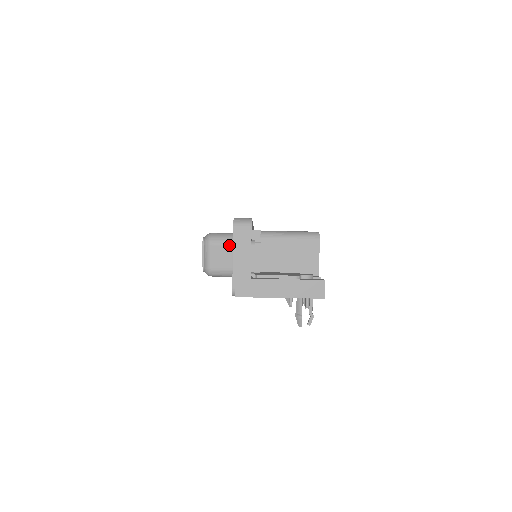
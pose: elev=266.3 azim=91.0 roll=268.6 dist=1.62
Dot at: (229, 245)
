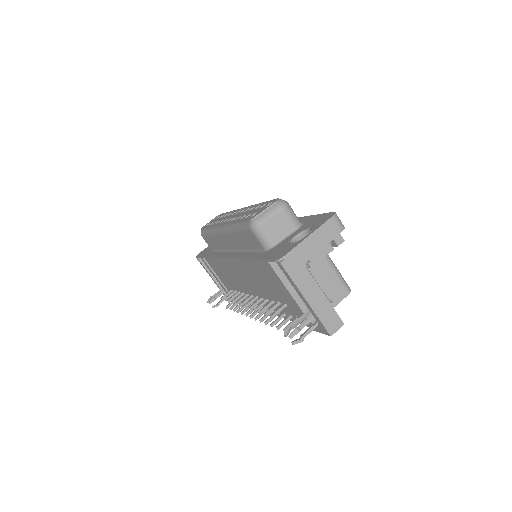
Dot at: (293, 225)
